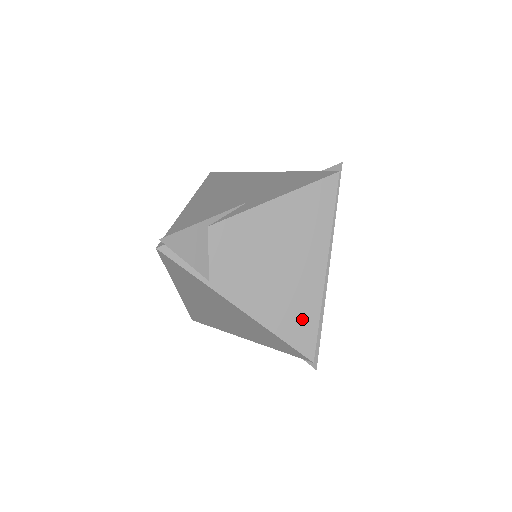
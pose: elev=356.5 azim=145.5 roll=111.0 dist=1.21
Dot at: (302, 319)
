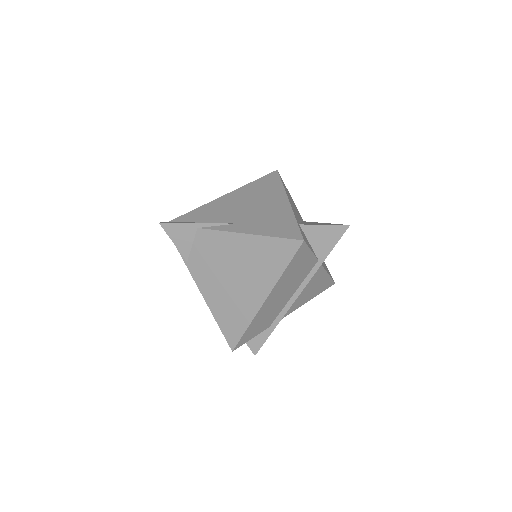
Dot at: (235, 321)
